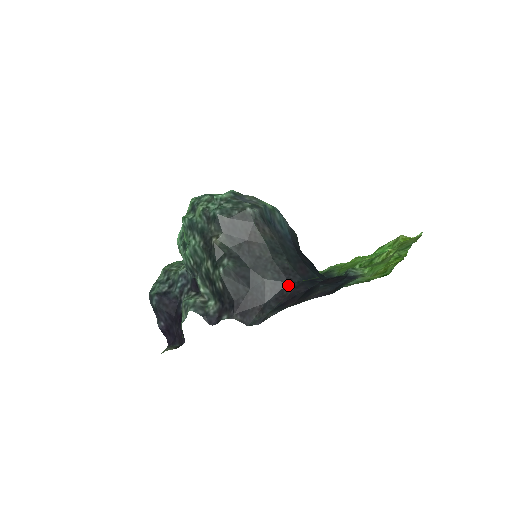
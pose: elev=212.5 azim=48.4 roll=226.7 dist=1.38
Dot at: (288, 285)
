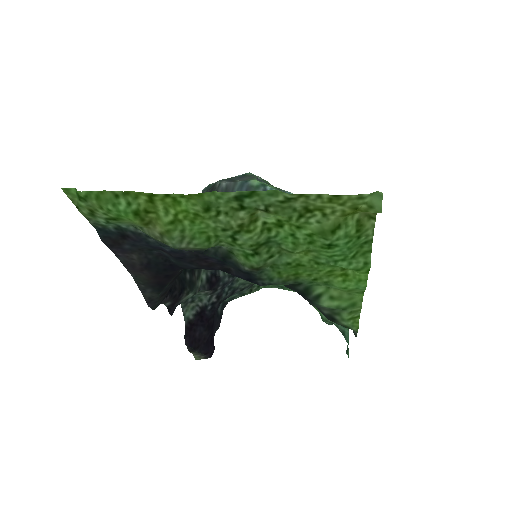
Dot at: occluded
